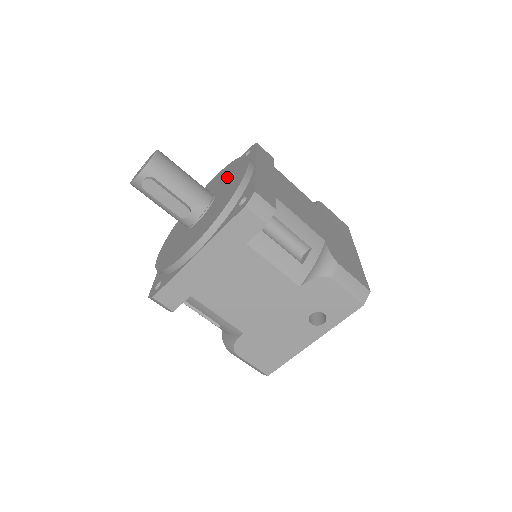
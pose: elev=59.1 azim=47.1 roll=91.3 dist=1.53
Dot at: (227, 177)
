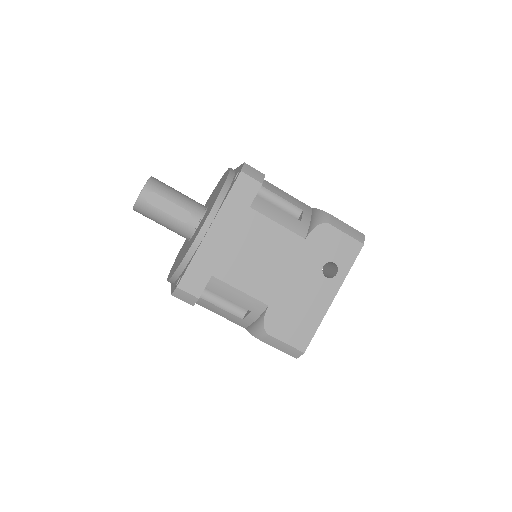
Dot at: (213, 194)
